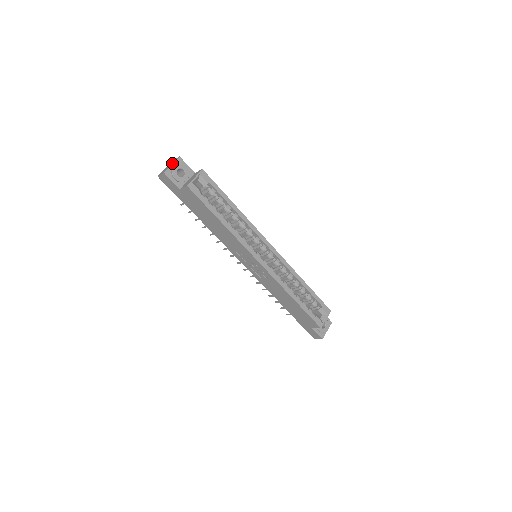
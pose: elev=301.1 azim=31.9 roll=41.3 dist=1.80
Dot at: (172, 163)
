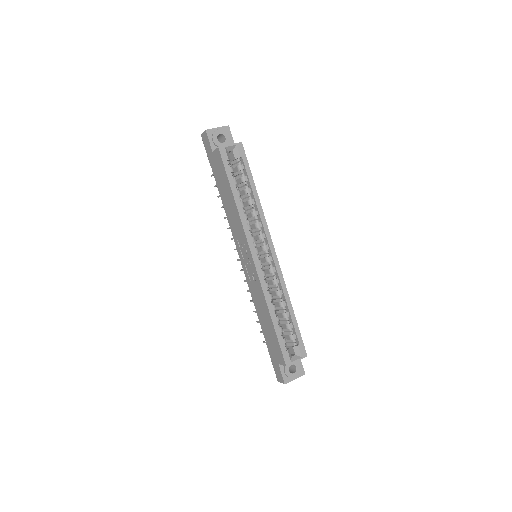
Dot at: (219, 127)
